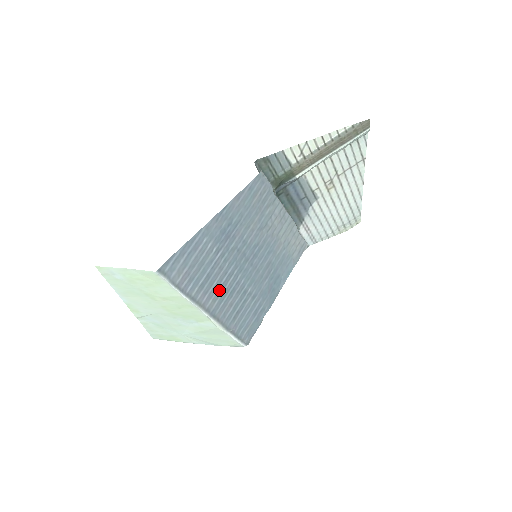
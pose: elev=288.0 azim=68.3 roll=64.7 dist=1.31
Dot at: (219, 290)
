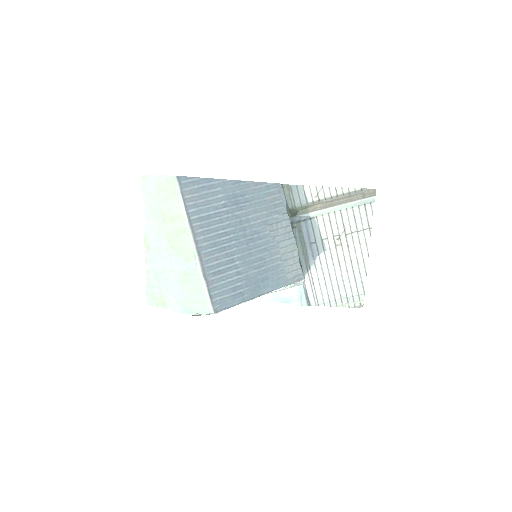
Dot at: (213, 236)
